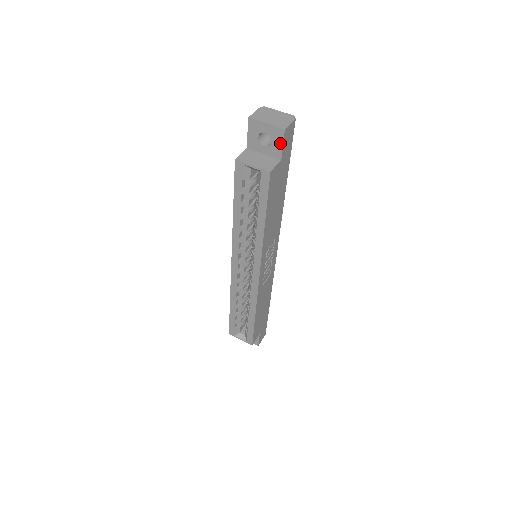
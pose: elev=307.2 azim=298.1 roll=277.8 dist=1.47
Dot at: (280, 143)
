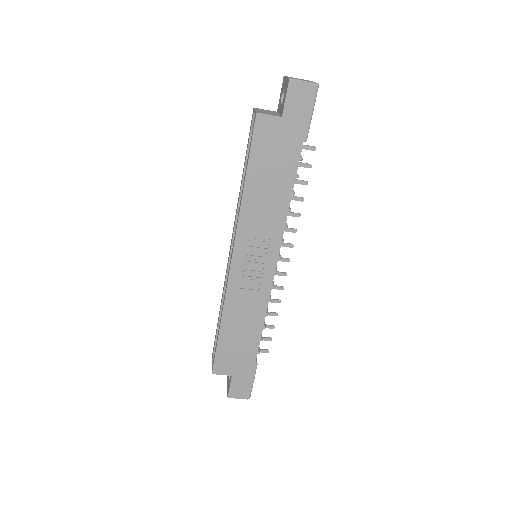
Dot at: (285, 96)
